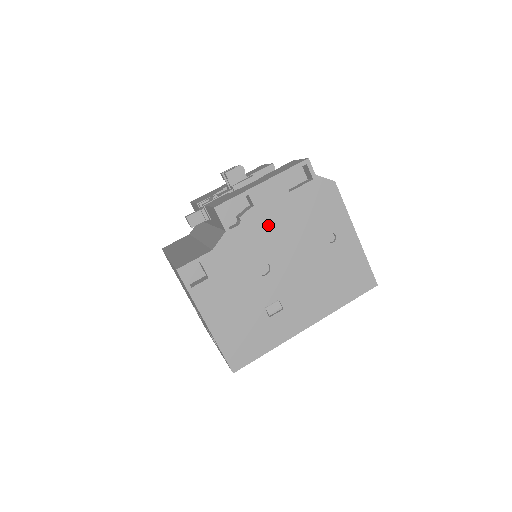
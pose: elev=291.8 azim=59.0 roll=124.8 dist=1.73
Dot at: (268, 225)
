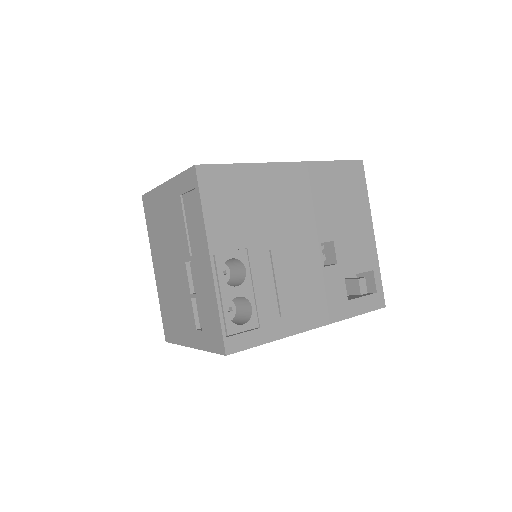
Dot at: occluded
